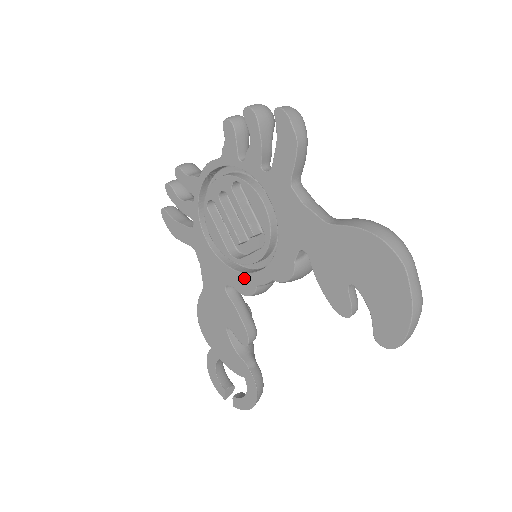
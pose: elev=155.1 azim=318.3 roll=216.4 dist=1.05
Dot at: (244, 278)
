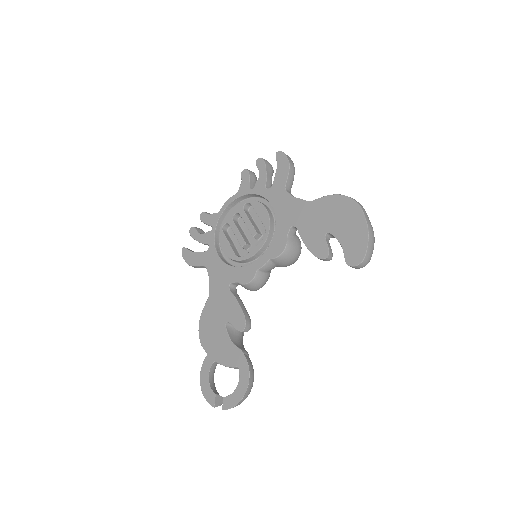
Dot at: (247, 269)
